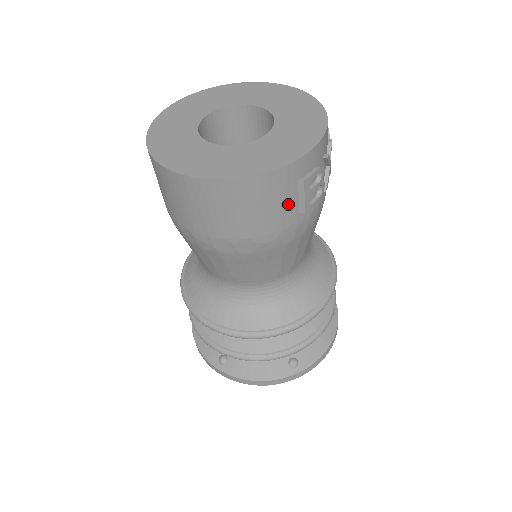
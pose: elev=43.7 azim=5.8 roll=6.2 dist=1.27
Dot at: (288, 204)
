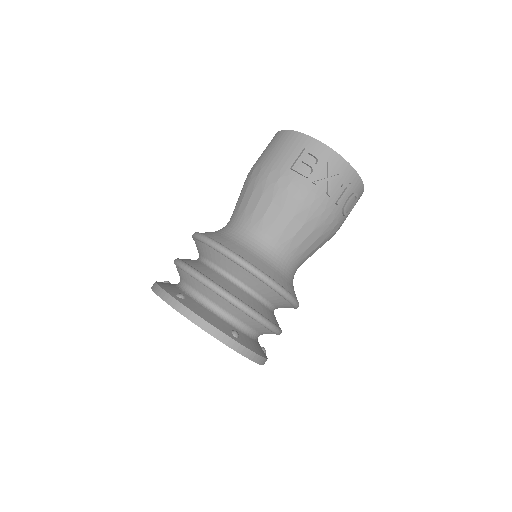
Dot at: (290, 156)
